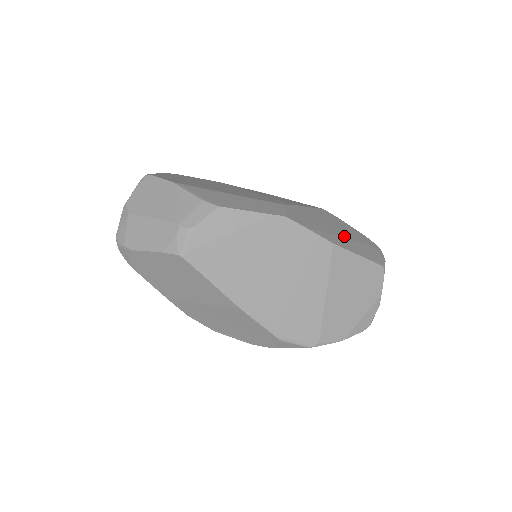
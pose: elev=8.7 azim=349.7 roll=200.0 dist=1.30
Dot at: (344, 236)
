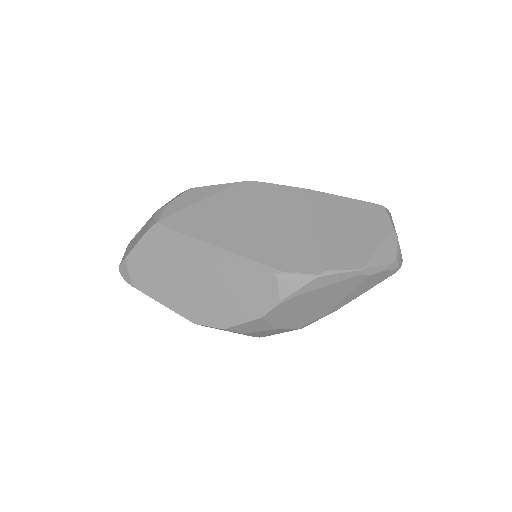
Dot at: occluded
